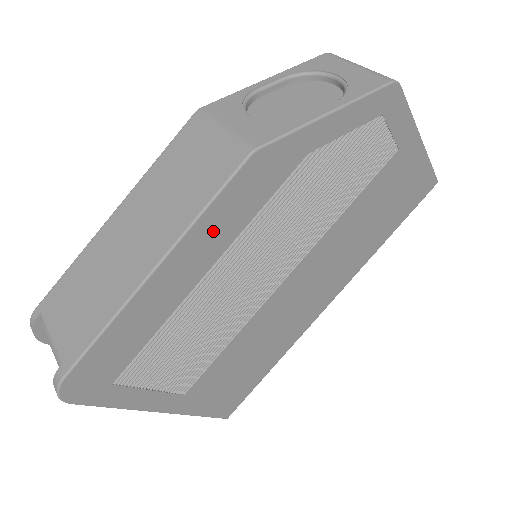
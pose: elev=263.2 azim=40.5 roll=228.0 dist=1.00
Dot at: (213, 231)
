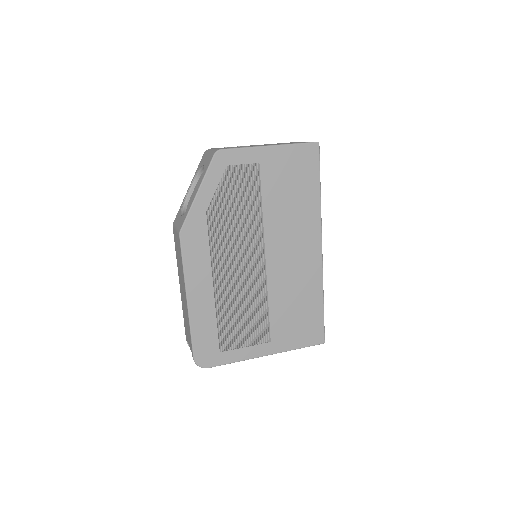
Dot at: (196, 270)
